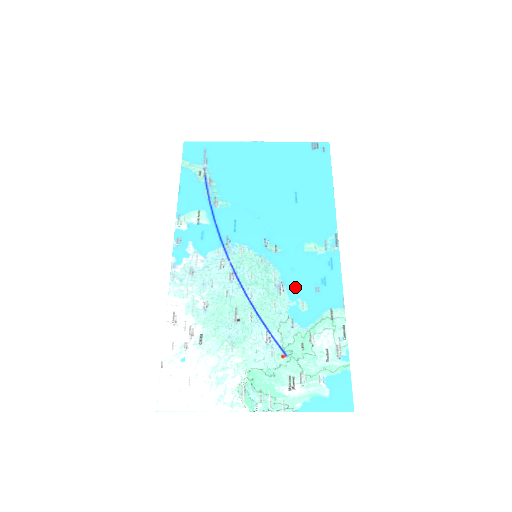
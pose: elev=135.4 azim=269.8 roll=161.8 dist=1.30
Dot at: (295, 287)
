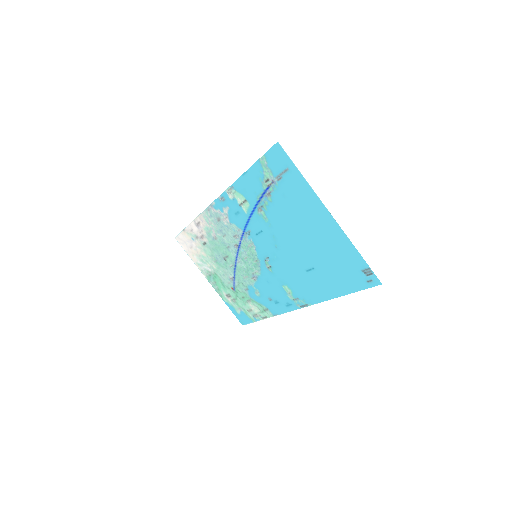
Dot at: (261, 286)
